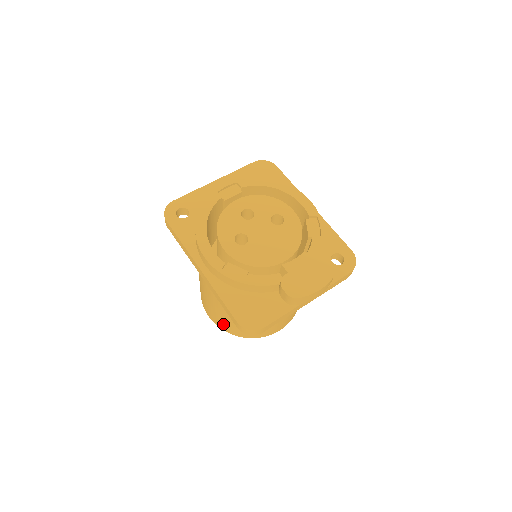
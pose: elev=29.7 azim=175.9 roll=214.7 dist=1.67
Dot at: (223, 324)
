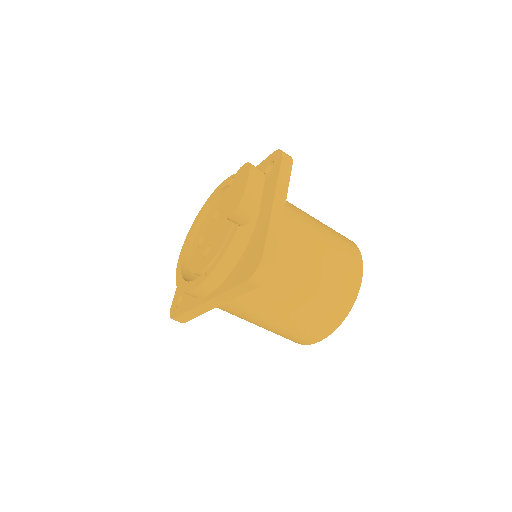
Dot at: (316, 327)
